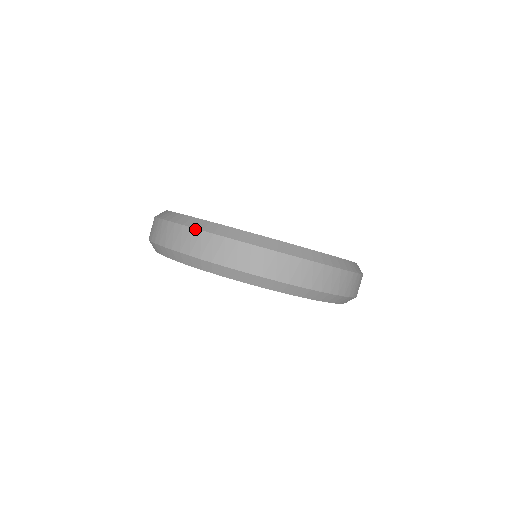
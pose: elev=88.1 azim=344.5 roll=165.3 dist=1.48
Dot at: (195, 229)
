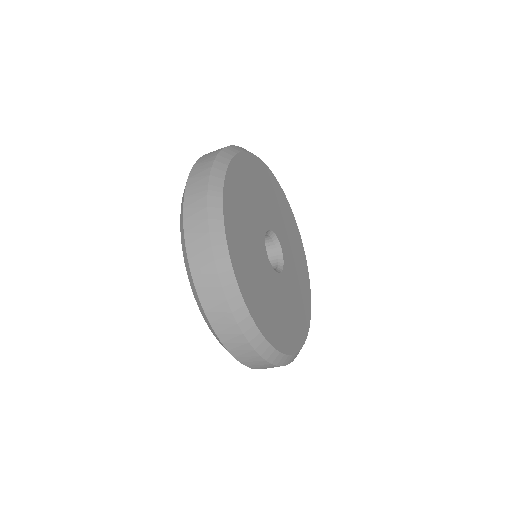
Dot at: (223, 292)
